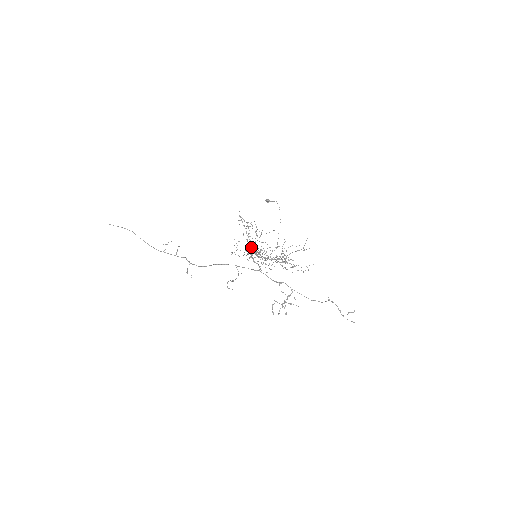
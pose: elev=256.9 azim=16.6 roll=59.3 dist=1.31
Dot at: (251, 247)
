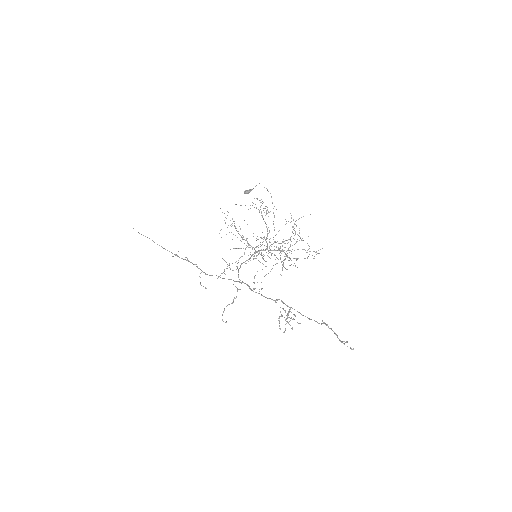
Dot at: occluded
